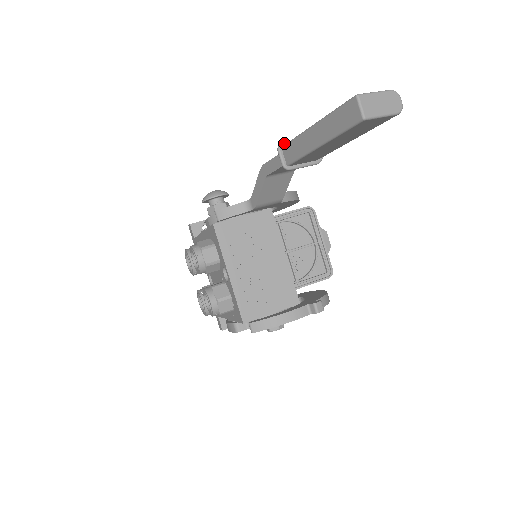
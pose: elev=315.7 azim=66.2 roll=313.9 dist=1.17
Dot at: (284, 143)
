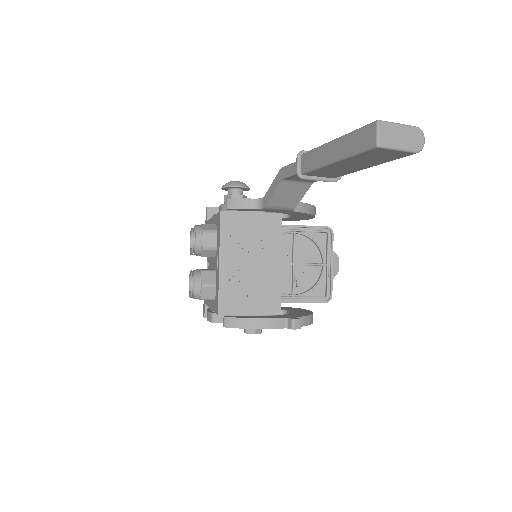
Dot at: (306, 151)
